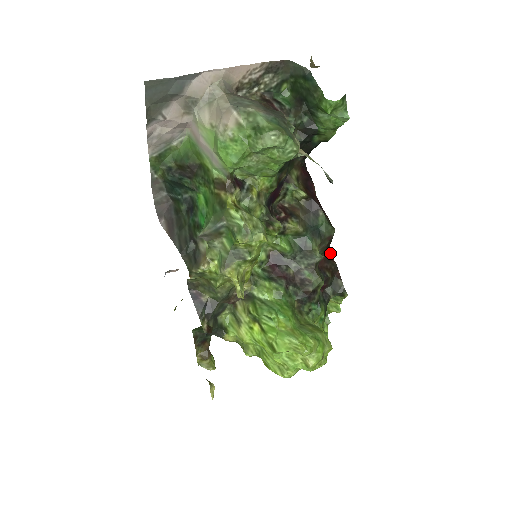
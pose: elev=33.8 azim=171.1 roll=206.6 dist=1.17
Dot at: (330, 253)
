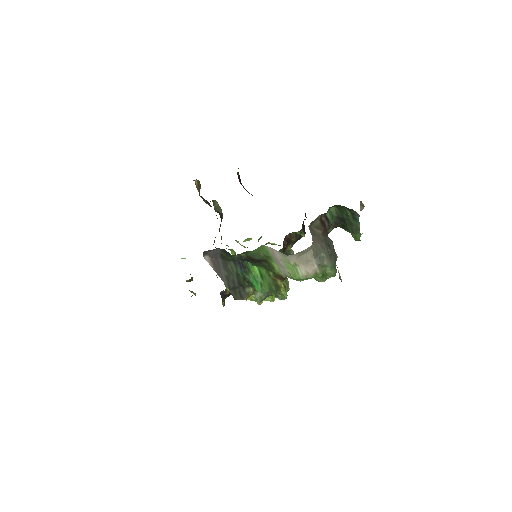
Dot at: occluded
